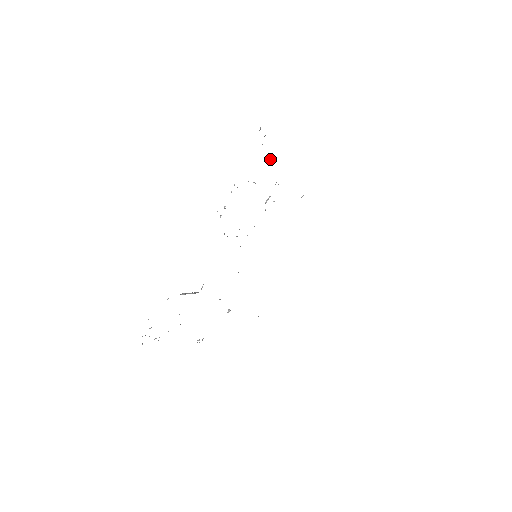
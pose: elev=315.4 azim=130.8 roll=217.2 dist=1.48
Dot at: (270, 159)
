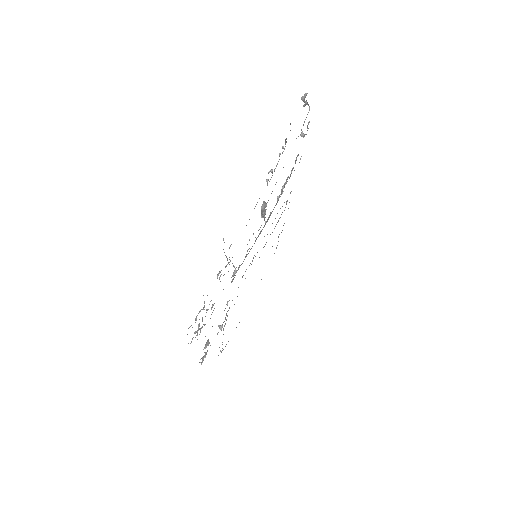
Dot at: (302, 134)
